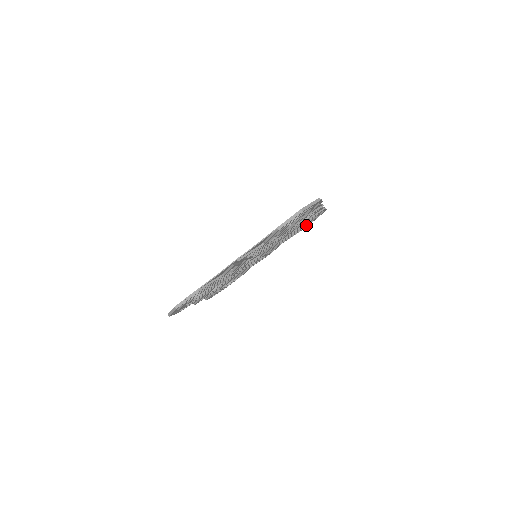
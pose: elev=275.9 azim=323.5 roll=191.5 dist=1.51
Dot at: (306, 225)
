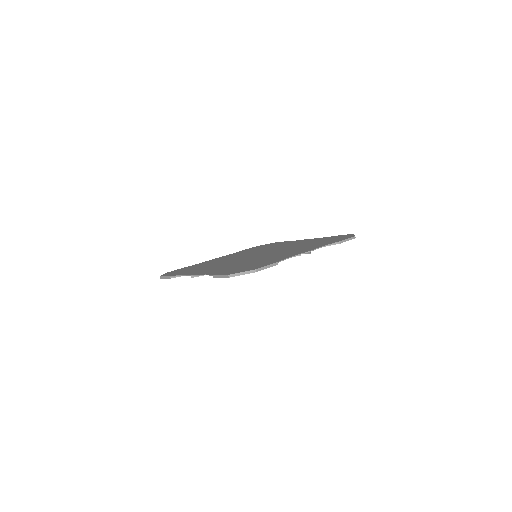
Dot at: occluded
